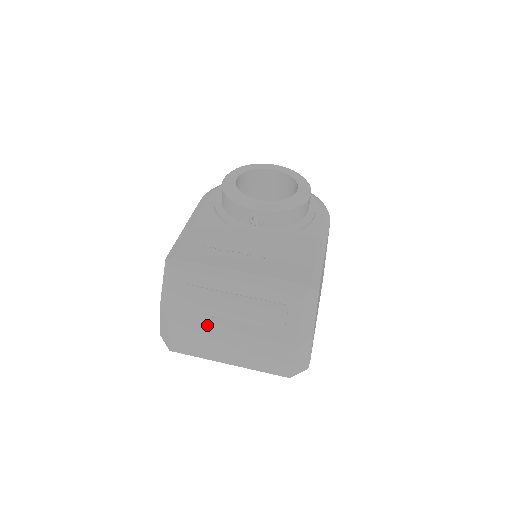
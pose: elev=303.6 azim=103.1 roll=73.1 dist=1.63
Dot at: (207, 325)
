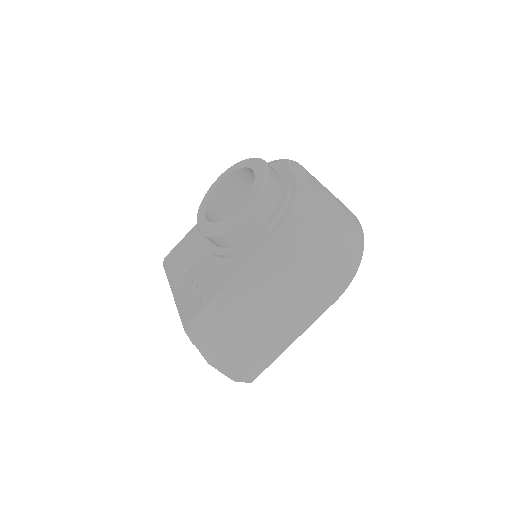
Dot at: occluded
